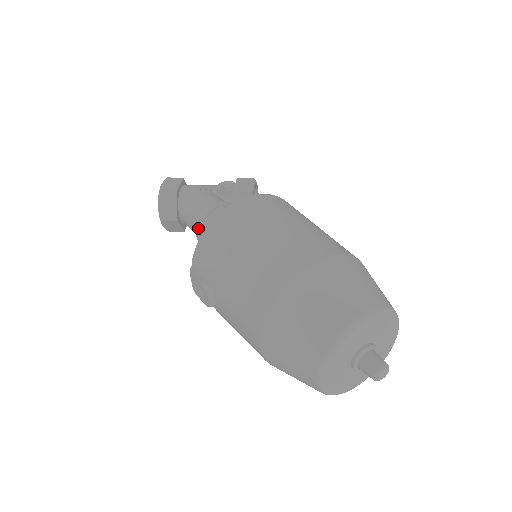
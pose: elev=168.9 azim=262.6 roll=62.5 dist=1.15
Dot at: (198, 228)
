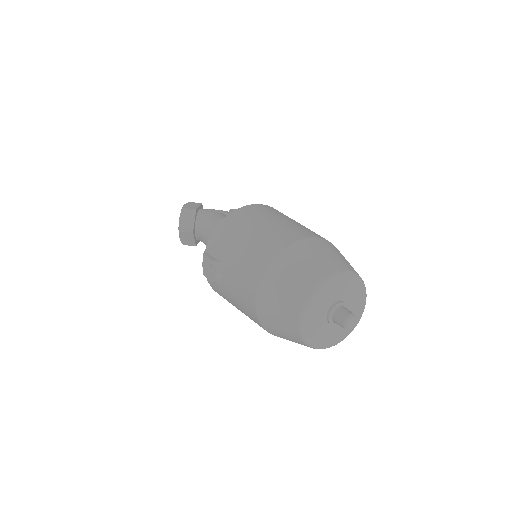
Dot at: occluded
